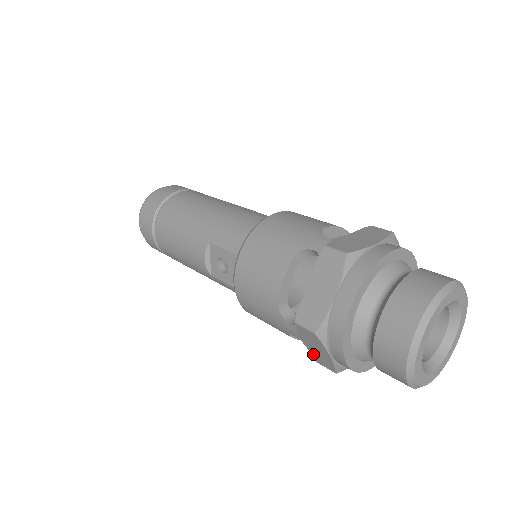
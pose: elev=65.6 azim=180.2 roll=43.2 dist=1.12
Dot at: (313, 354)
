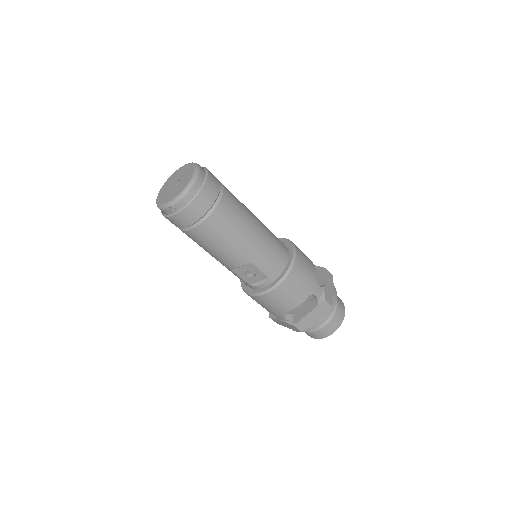
Dot at: (276, 320)
